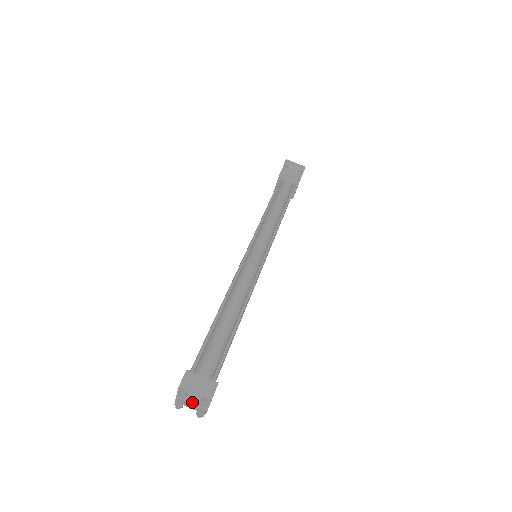
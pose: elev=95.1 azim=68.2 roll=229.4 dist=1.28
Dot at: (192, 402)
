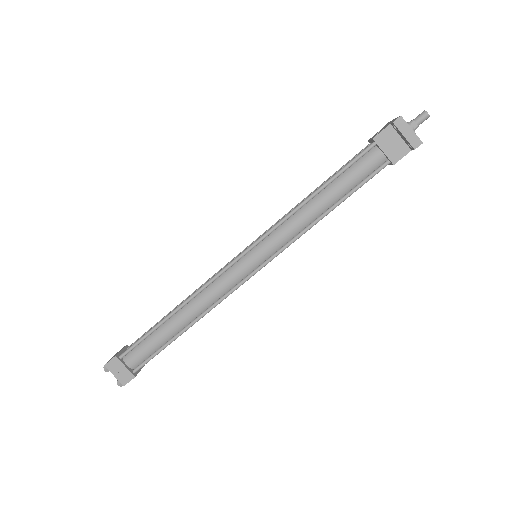
Dot at: occluded
